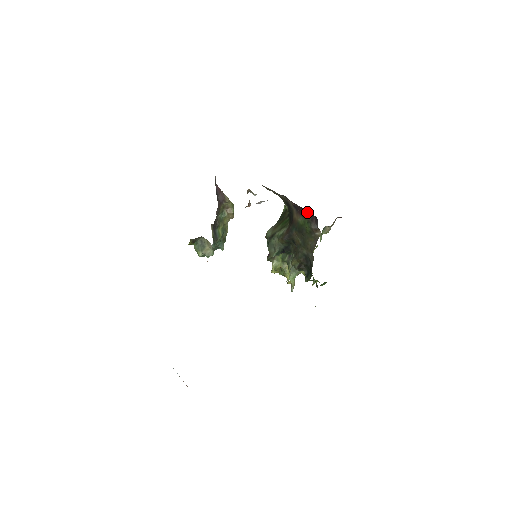
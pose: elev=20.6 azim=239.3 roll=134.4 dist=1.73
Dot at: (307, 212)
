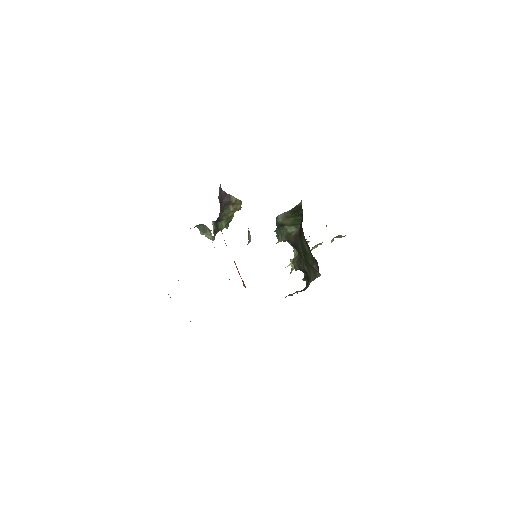
Dot at: occluded
